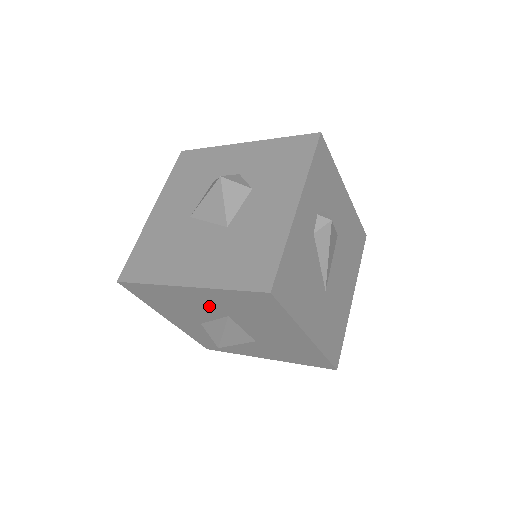
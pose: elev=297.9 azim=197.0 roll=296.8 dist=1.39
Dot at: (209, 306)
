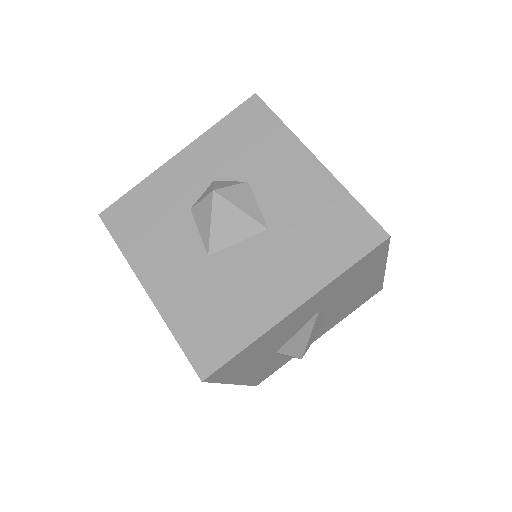
Dot at: (306, 315)
